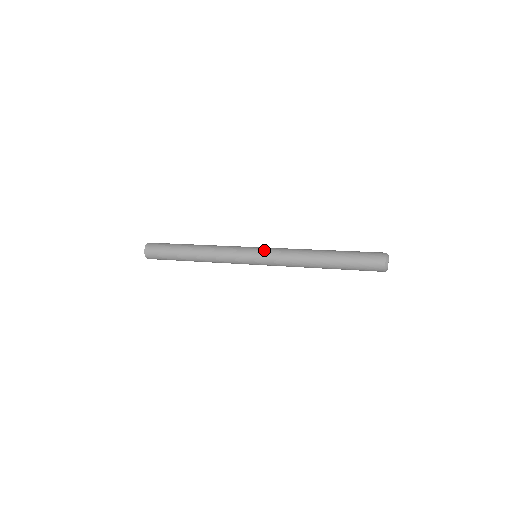
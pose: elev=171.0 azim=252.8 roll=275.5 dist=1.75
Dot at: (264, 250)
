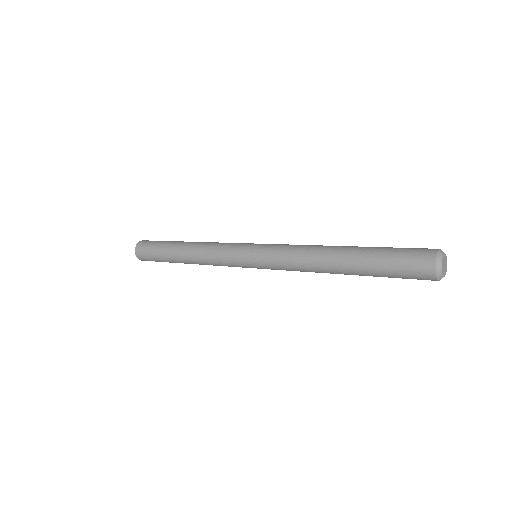
Dot at: (260, 253)
